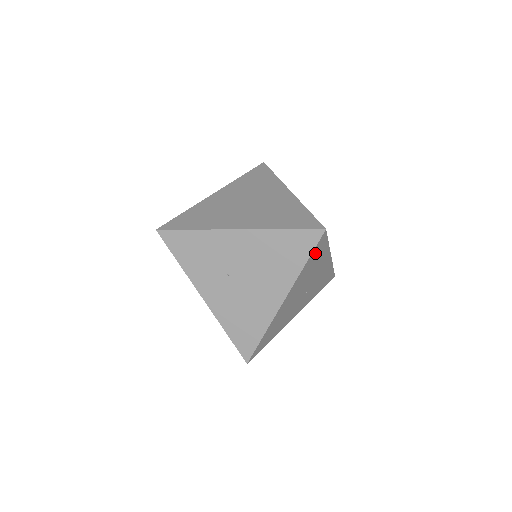
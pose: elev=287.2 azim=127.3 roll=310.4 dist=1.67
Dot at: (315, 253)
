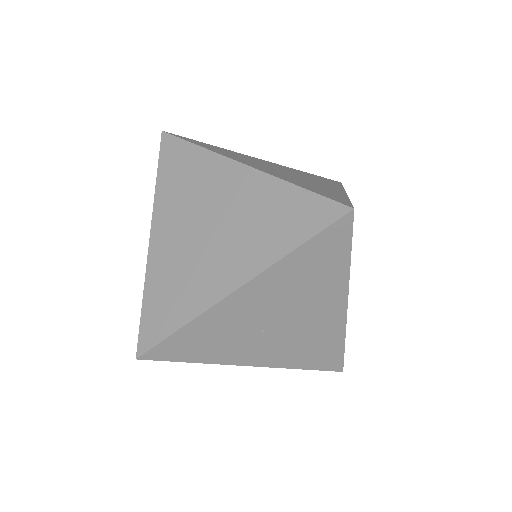
Dot at: occluded
